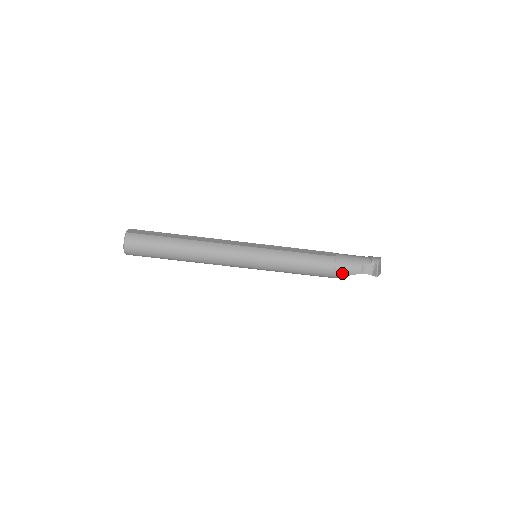
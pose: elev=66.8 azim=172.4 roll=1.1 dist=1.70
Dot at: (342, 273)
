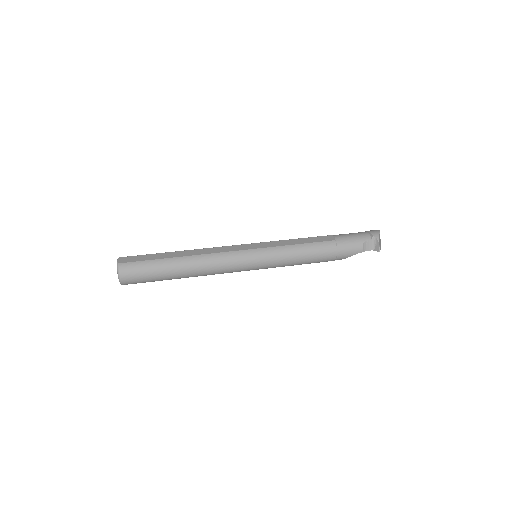
Dot at: (345, 255)
